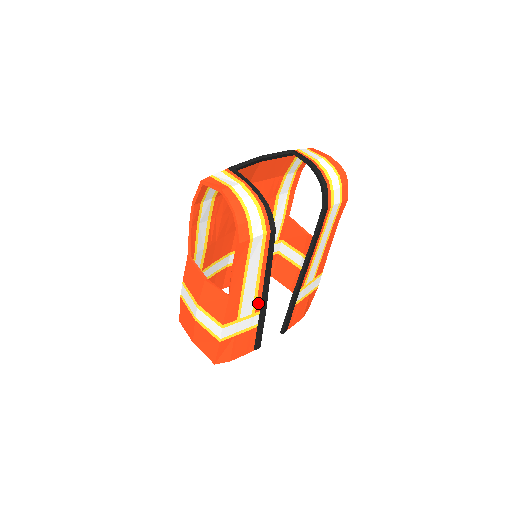
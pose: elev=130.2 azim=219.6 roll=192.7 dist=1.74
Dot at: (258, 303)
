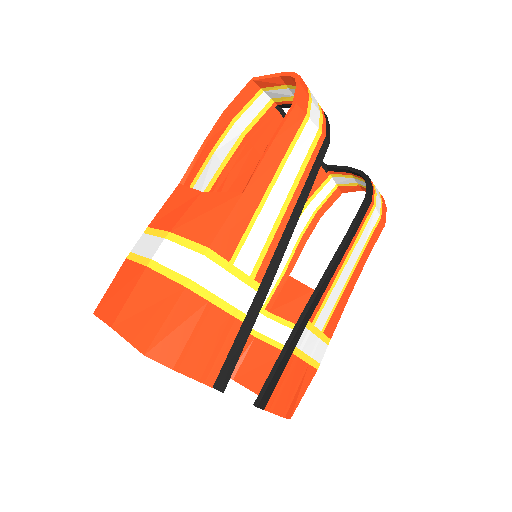
Dot at: (265, 261)
